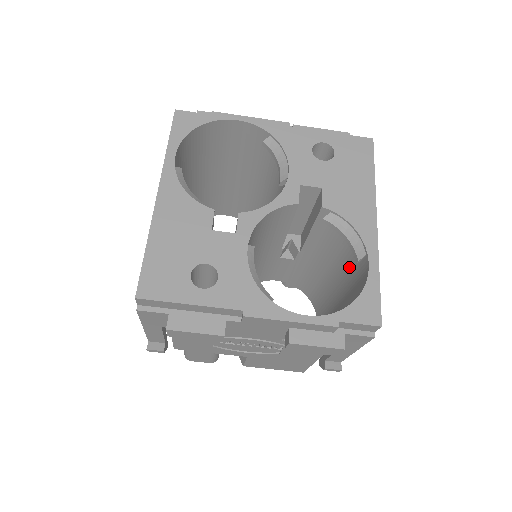
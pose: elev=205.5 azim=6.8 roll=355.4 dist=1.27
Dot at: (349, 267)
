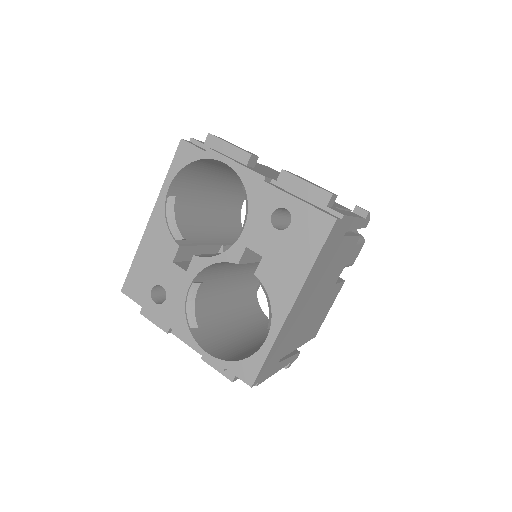
Dot at: occluded
